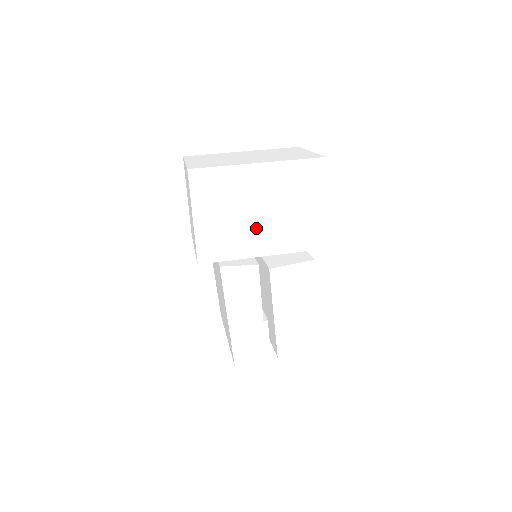
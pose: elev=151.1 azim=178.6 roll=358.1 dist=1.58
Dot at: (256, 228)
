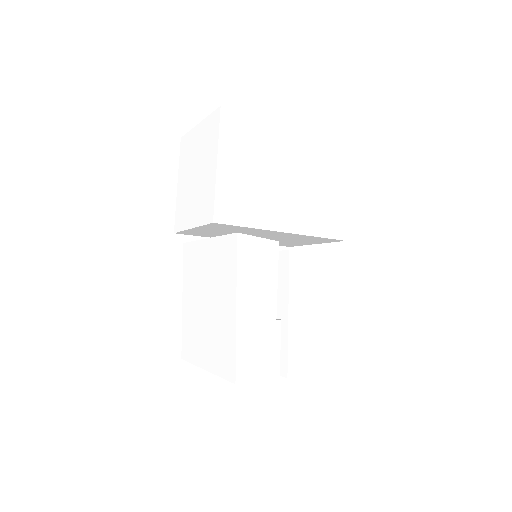
Dot at: (281, 196)
